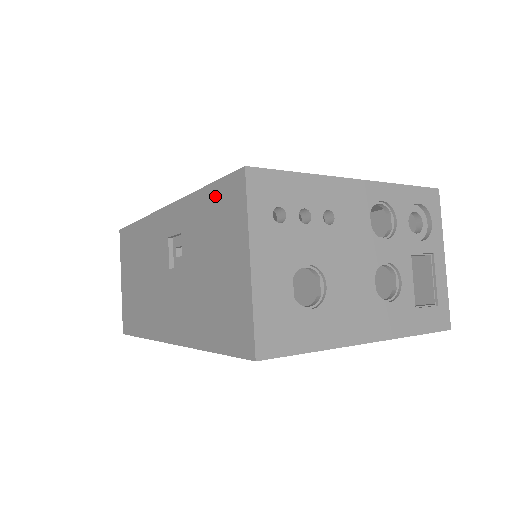
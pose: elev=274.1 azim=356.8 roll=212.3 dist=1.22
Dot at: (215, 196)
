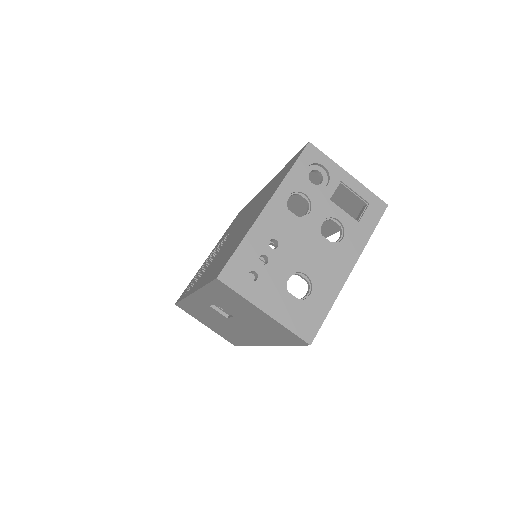
Dot at: (215, 290)
